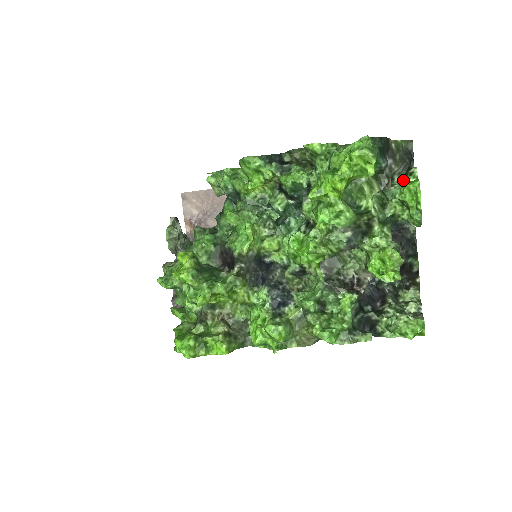
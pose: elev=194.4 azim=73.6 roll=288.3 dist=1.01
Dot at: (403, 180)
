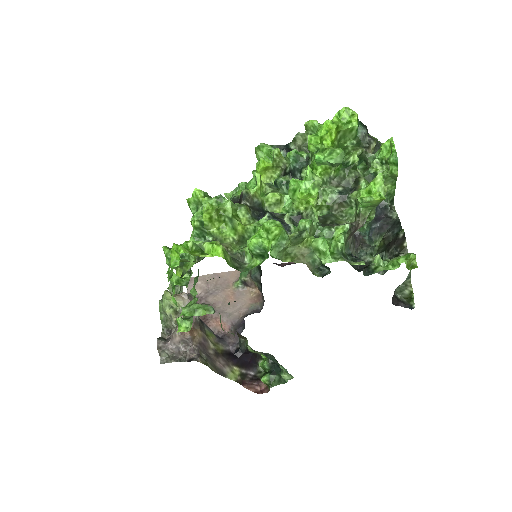
Dot at: occluded
